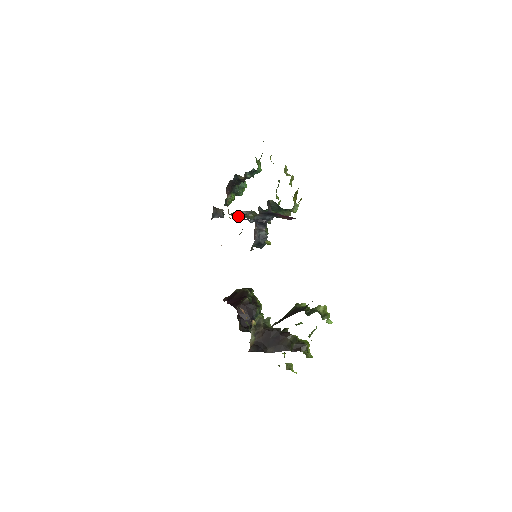
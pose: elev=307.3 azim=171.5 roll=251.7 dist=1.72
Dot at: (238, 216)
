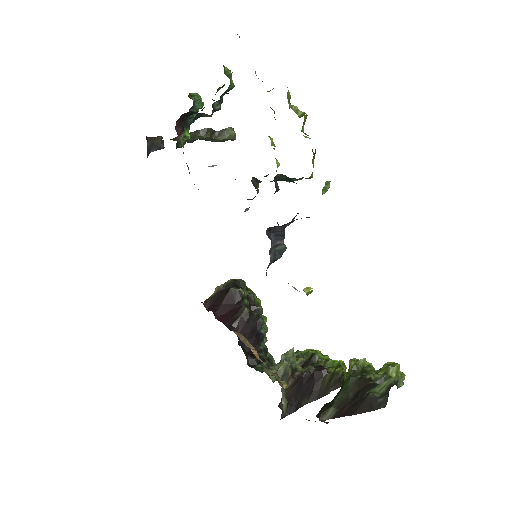
Dot at: occluded
